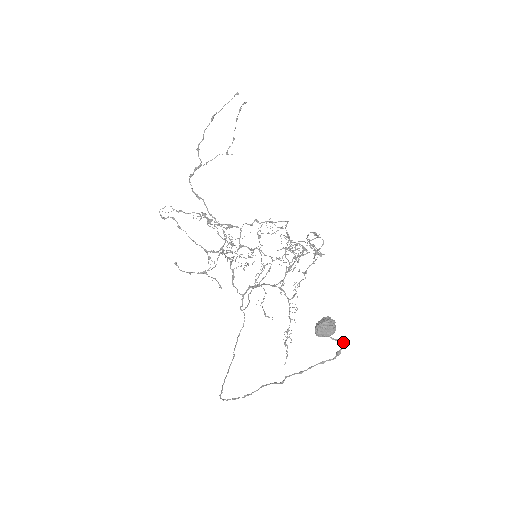
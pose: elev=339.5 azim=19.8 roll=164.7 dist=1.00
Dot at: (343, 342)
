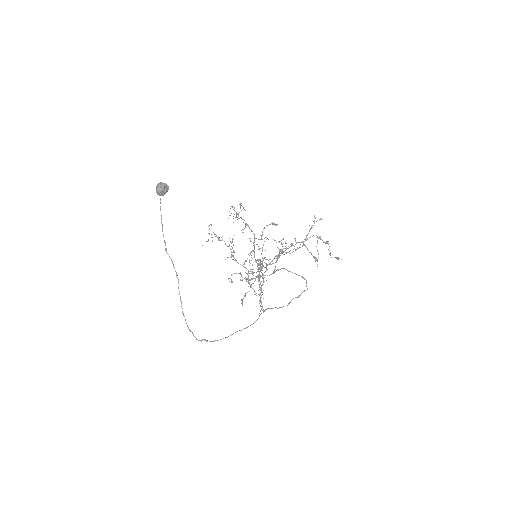
Dot at: (164, 188)
